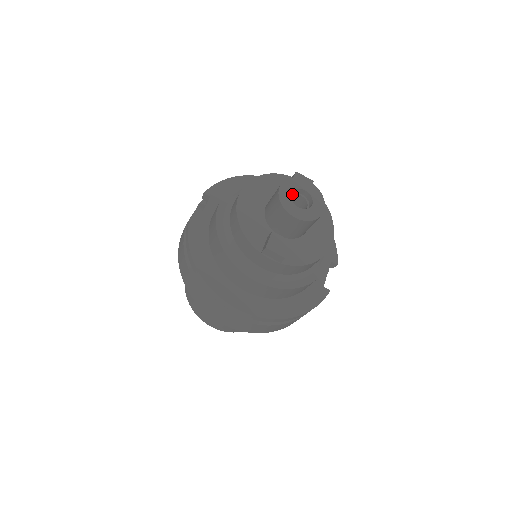
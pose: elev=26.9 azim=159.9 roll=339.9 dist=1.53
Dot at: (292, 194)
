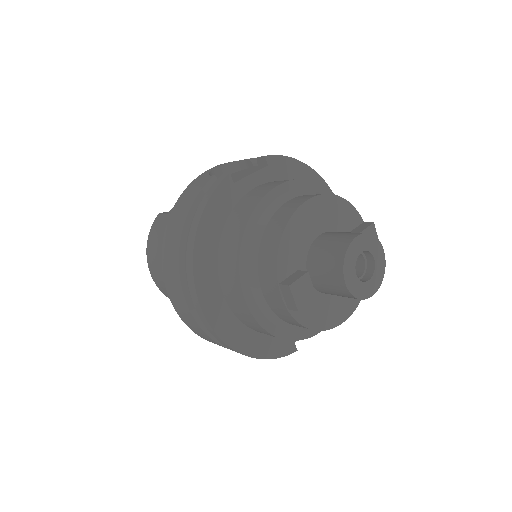
Dot at: occluded
